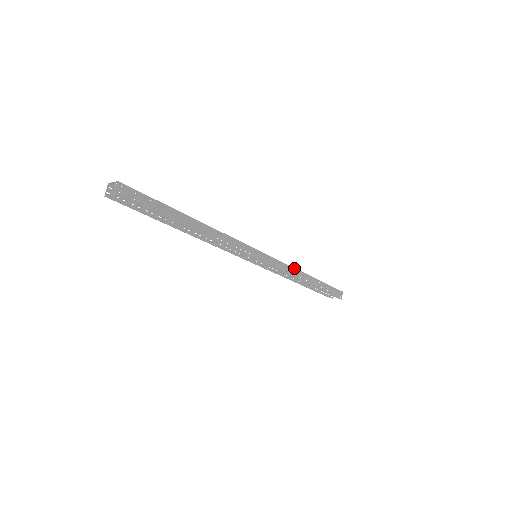
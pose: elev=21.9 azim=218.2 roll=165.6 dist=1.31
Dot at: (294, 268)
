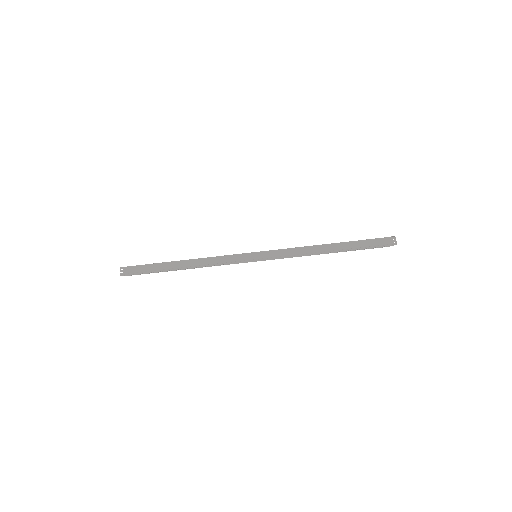
Dot at: (303, 247)
